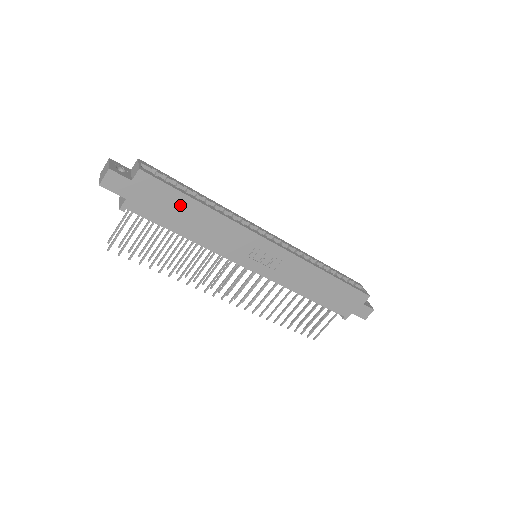
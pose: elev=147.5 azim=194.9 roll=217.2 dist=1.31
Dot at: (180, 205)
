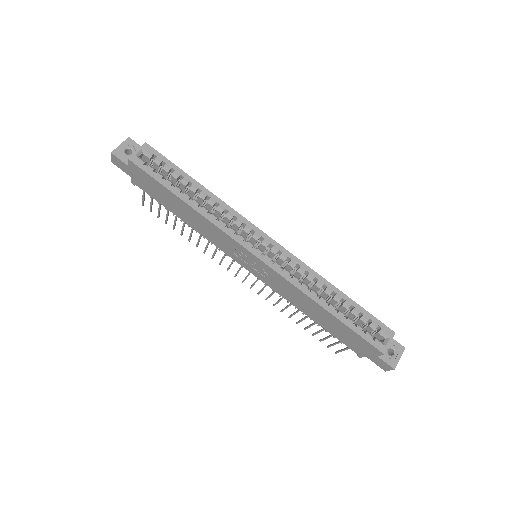
Dot at: (167, 195)
